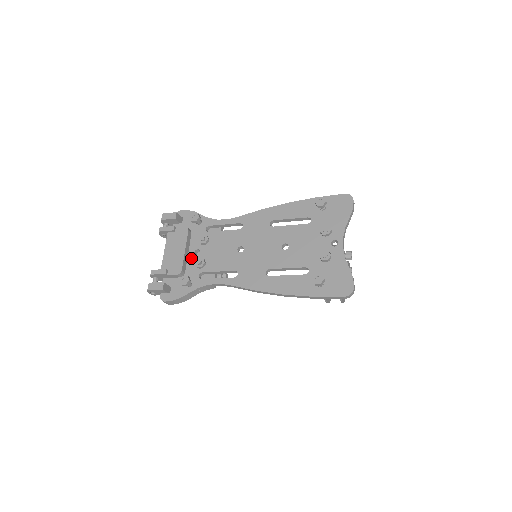
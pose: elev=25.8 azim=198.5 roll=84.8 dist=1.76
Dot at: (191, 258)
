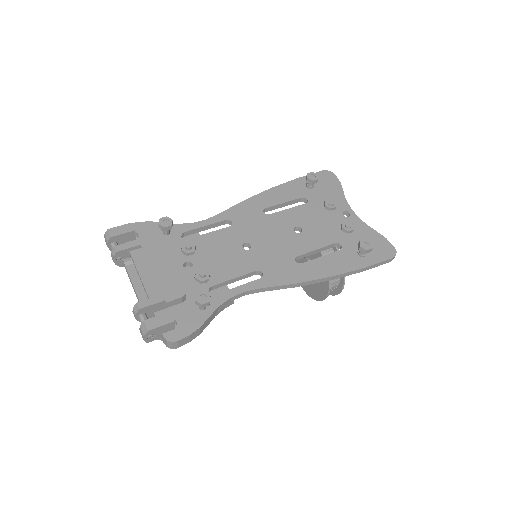
Dot at: (183, 275)
